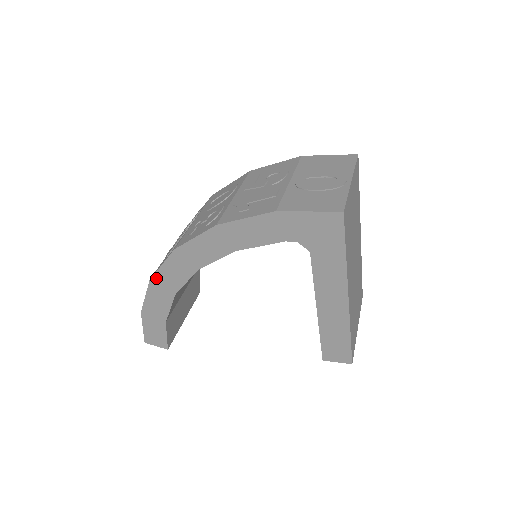
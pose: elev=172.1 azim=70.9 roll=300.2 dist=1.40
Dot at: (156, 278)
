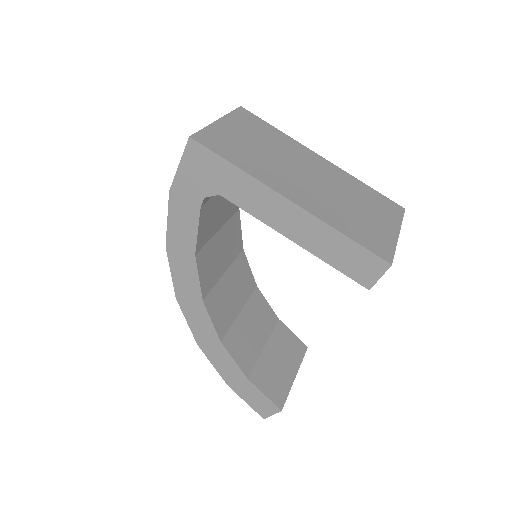
Dot at: (198, 339)
